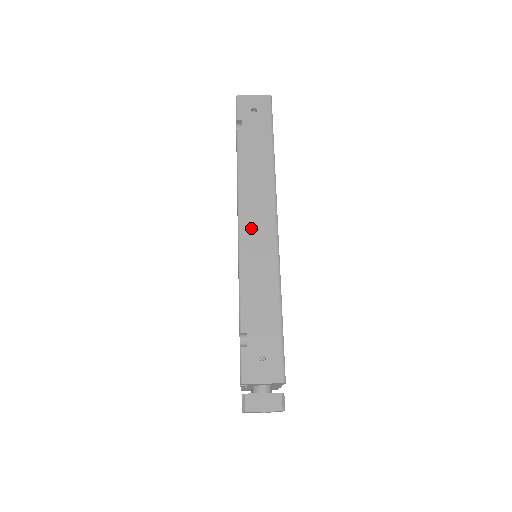
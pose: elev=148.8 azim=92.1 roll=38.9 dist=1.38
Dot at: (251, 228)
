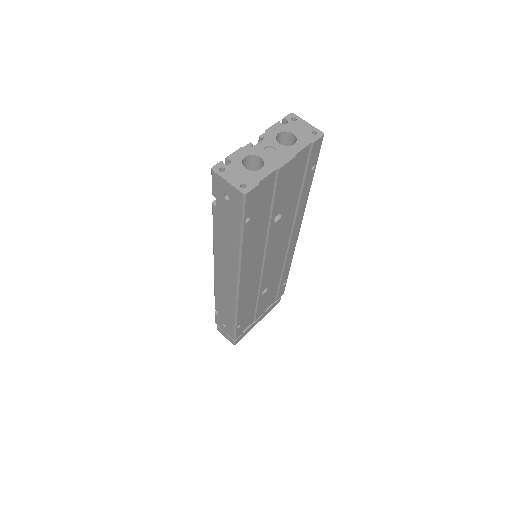
Dot at: (221, 275)
